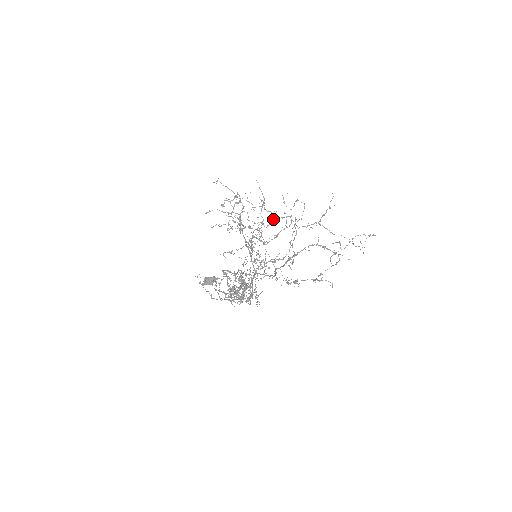
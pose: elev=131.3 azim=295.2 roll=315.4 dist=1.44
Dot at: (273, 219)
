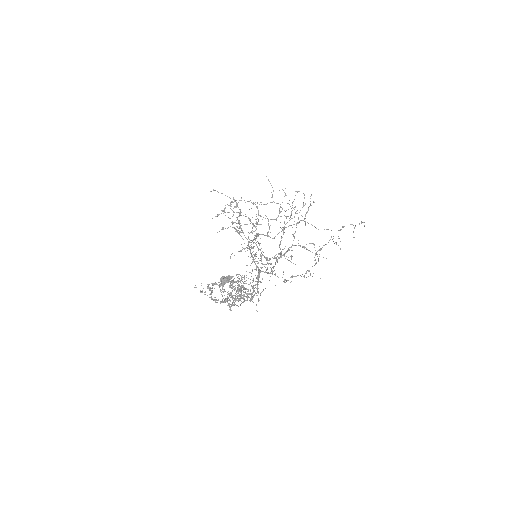
Dot at: occluded
